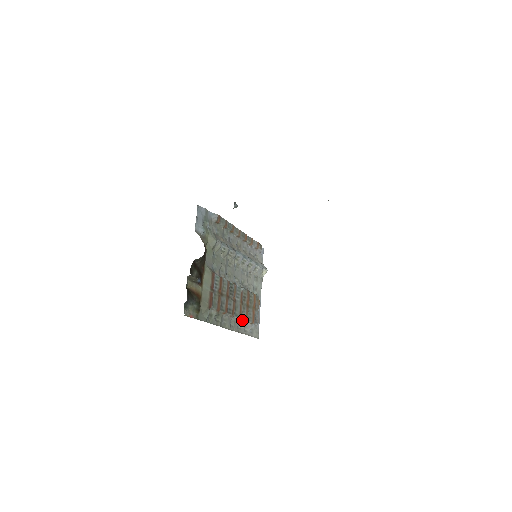
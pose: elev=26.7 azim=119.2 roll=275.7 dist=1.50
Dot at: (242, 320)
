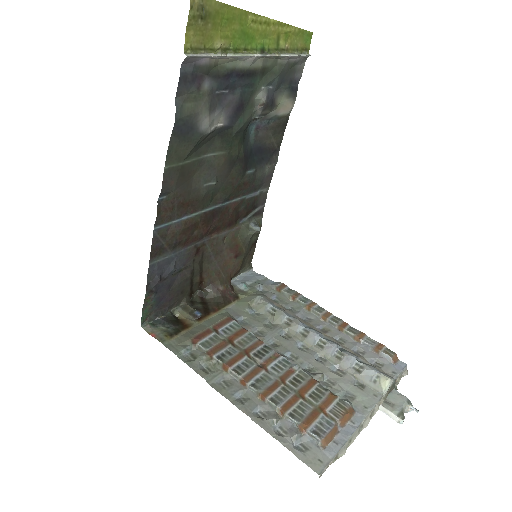
Dot at: (273, 407)
